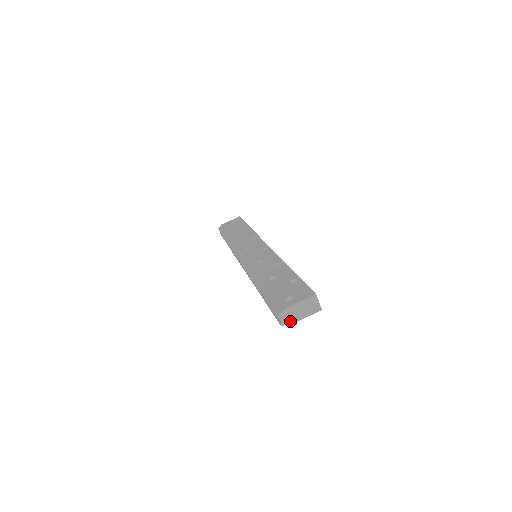
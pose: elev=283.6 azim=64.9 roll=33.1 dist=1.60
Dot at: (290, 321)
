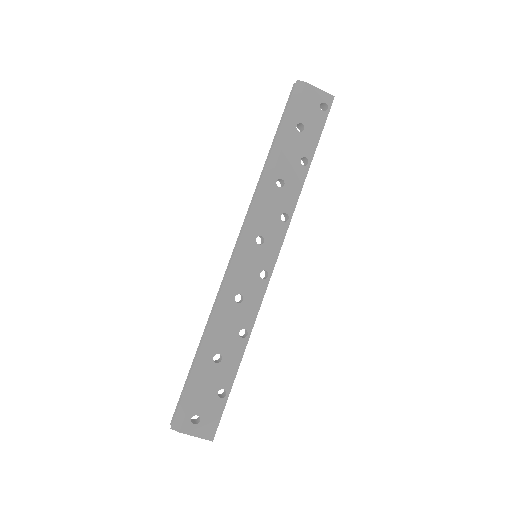
Dot at: occluded
